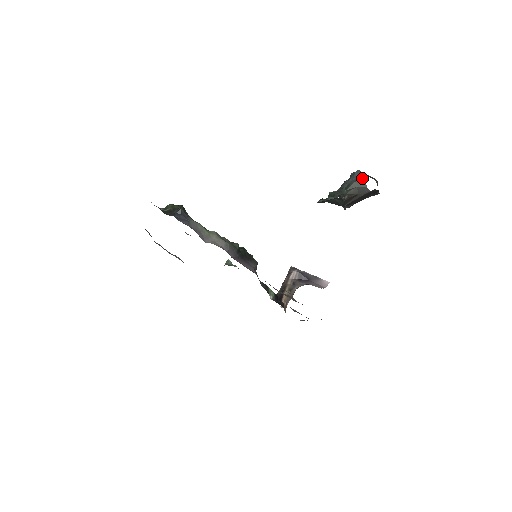
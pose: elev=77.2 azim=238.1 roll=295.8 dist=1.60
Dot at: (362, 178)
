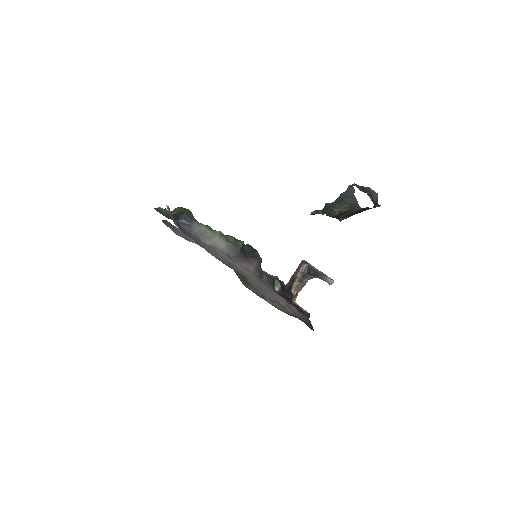
Dot at: (354, 195)
